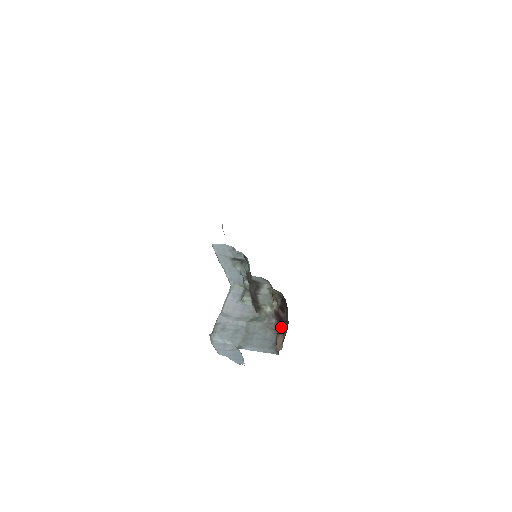
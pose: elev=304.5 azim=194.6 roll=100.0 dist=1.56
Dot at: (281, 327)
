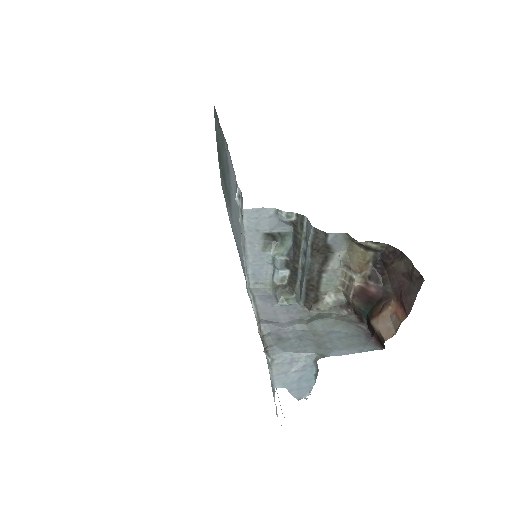
Dot at: (374, 308)
